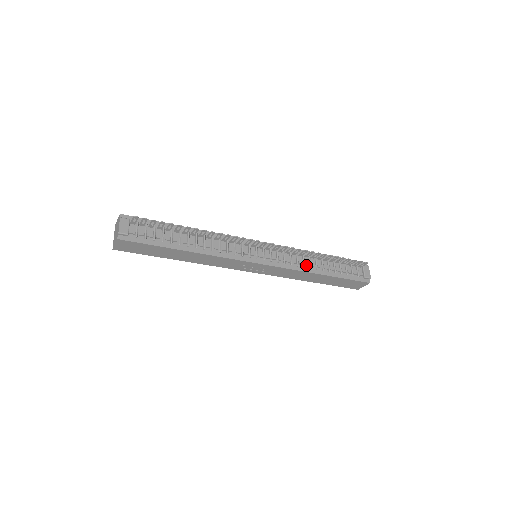
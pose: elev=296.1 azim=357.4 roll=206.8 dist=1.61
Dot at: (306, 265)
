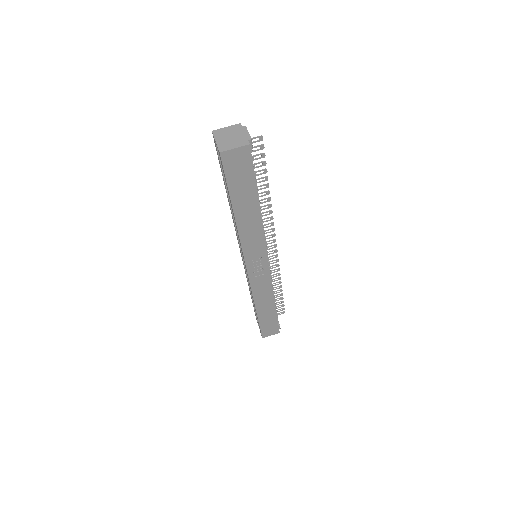
Dot at: occluded
